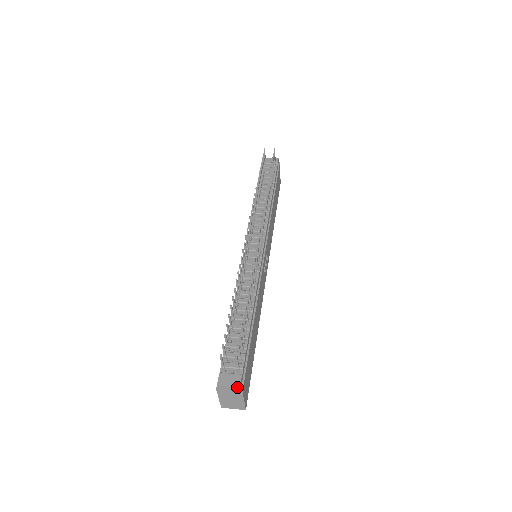
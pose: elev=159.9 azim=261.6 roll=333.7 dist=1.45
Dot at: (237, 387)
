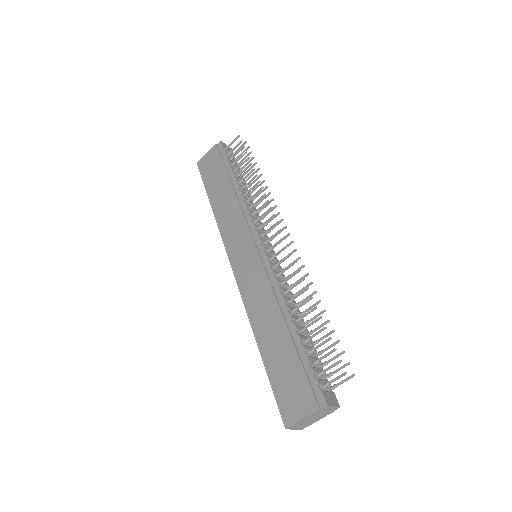
Dot at: (339, 407)
